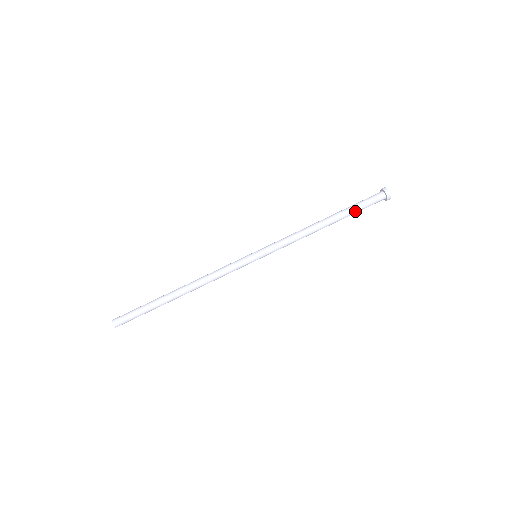
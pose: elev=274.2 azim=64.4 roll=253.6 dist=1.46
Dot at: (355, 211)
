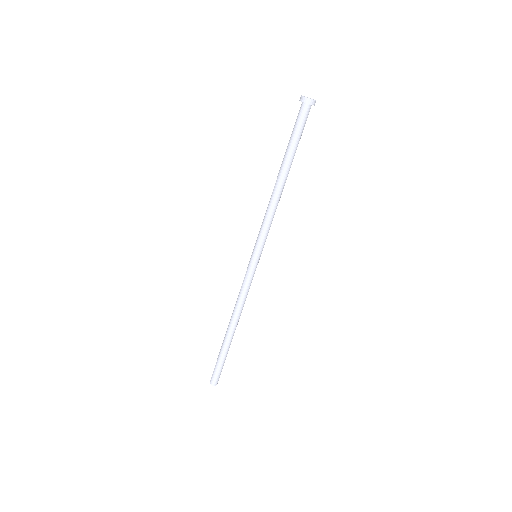
Dot at: (293, 144)
